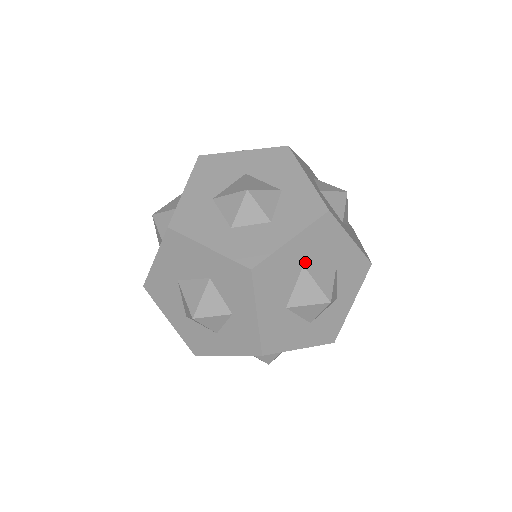
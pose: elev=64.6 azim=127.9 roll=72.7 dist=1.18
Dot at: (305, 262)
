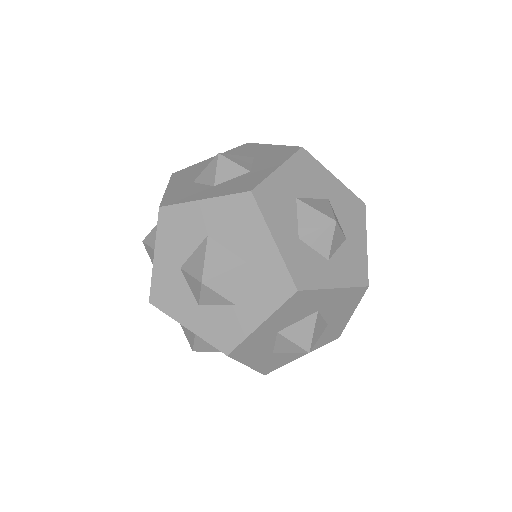
Dot at: occluded
